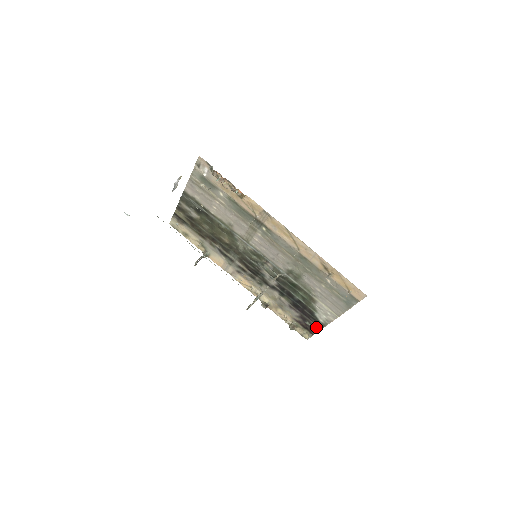
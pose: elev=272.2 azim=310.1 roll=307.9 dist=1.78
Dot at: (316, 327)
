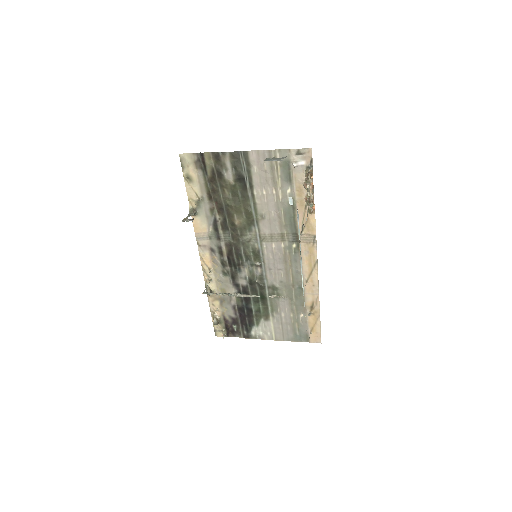
Dot at: (240, 334)
